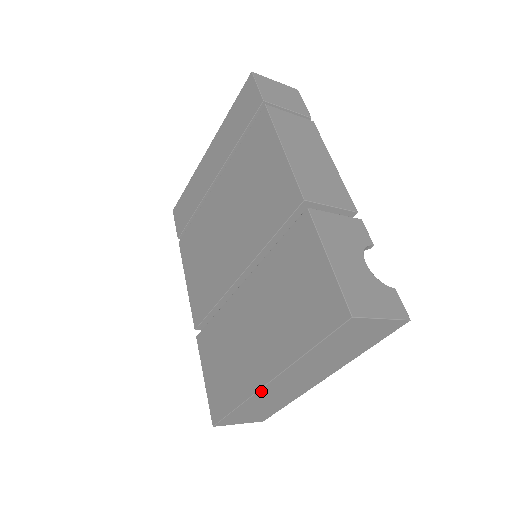
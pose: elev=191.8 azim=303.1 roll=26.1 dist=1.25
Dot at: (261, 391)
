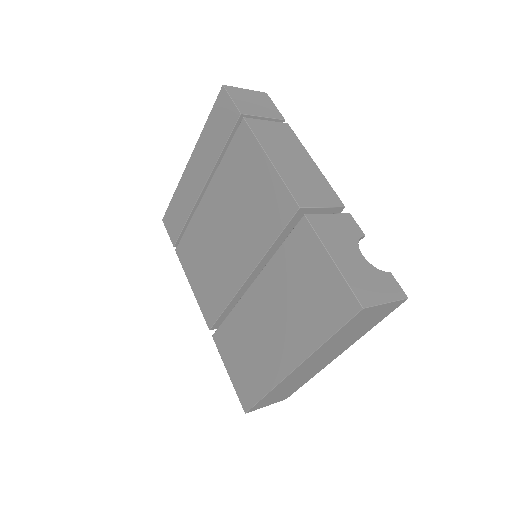
Dot at: (287, 378)
